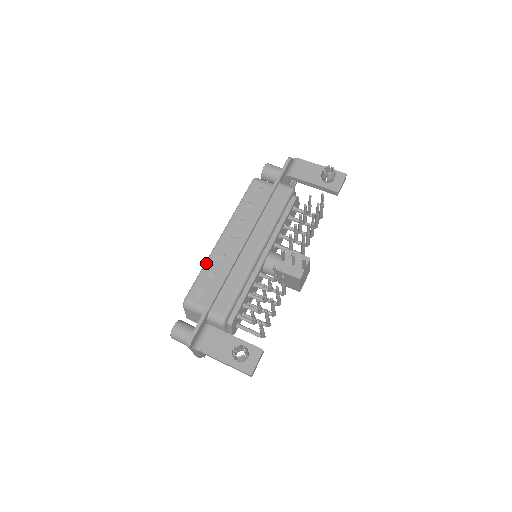
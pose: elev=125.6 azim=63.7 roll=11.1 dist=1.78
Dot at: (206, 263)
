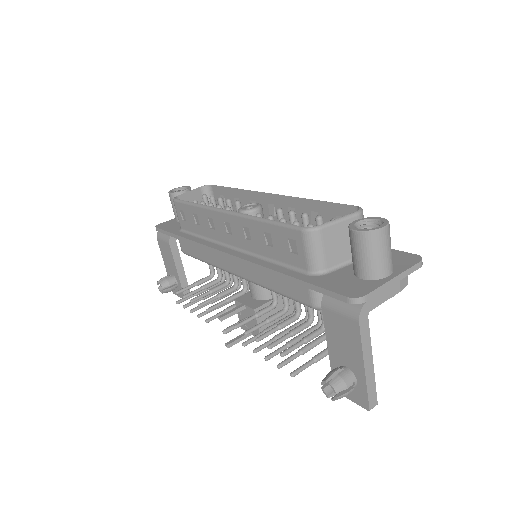
Dot at: (199, 207)
